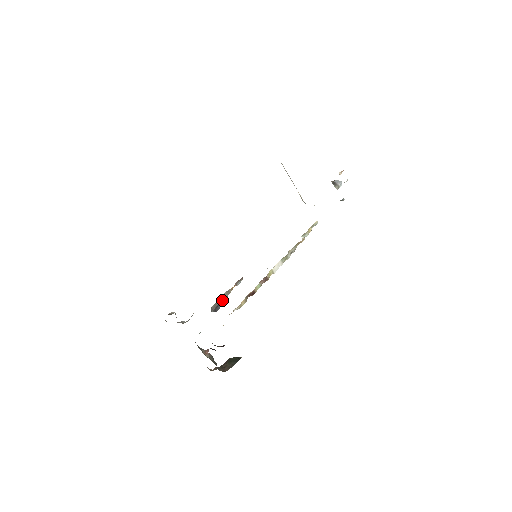
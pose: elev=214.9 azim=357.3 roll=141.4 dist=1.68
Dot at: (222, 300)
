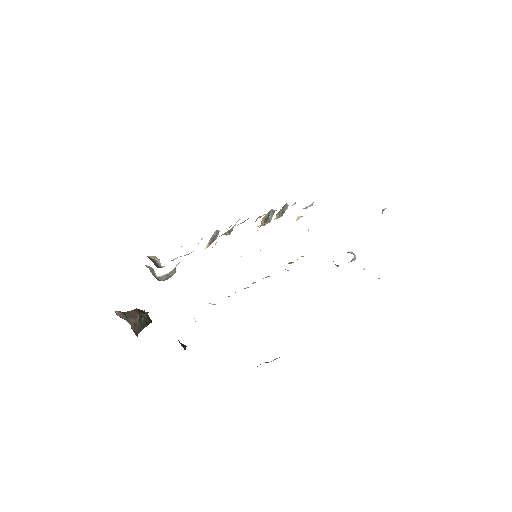
Dot at: occluded
